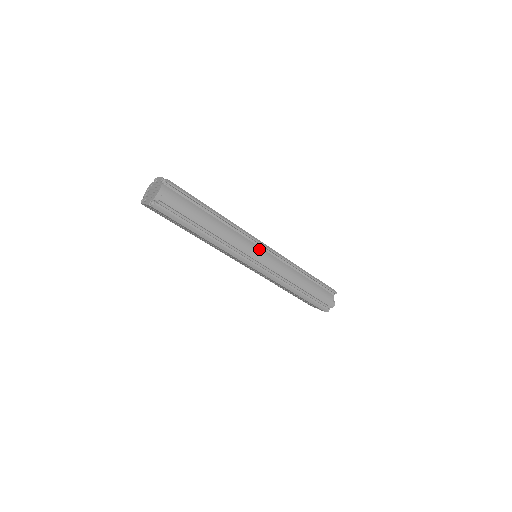
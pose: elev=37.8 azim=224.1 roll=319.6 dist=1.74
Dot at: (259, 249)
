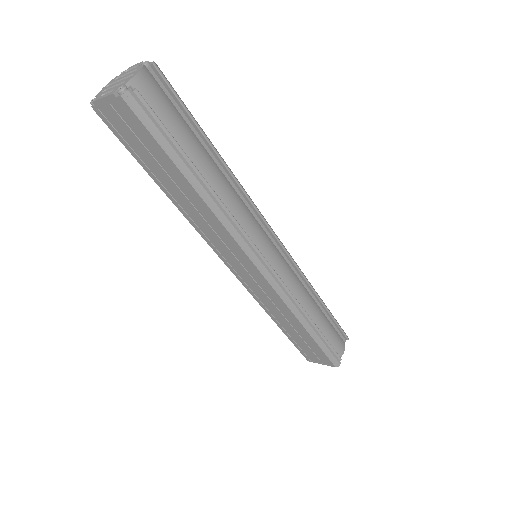
Dot at: (268, 239)
